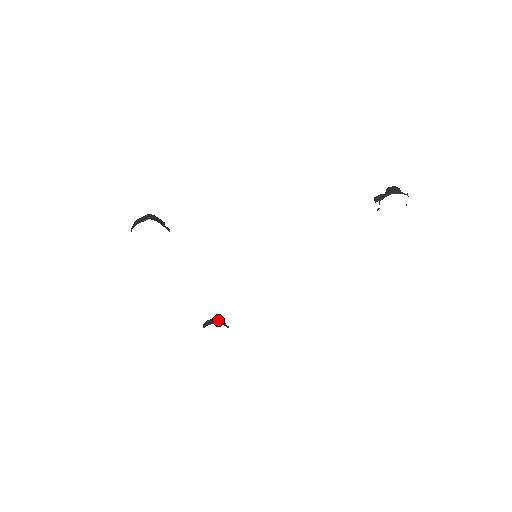
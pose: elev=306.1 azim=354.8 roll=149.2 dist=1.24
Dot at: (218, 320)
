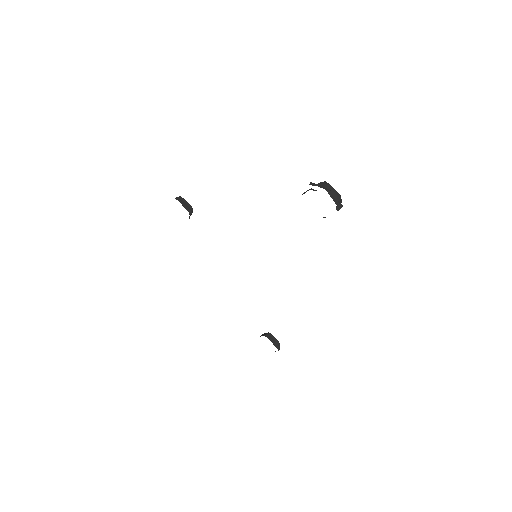
Dot at: (268, 334)
